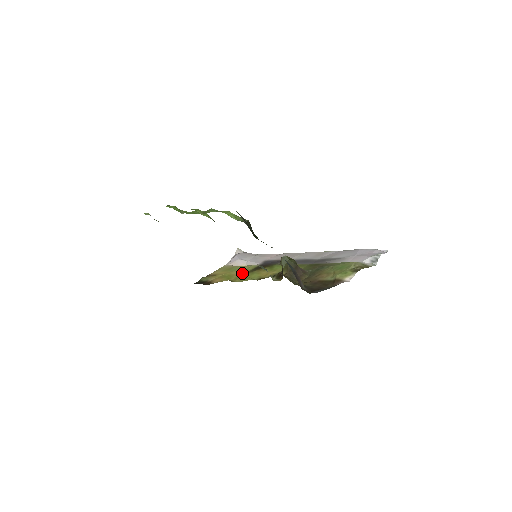
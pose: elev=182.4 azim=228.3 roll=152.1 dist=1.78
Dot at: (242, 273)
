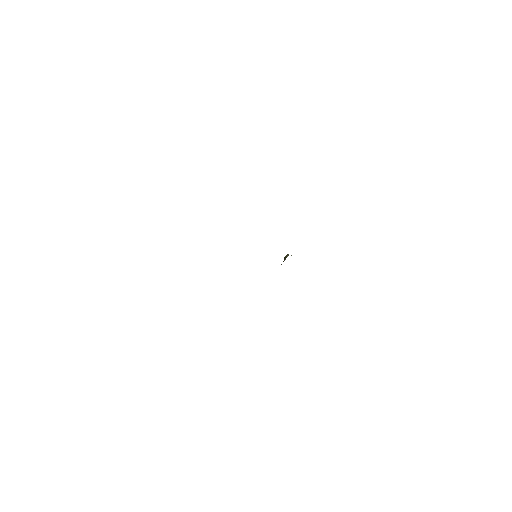
Dot at: occluded
